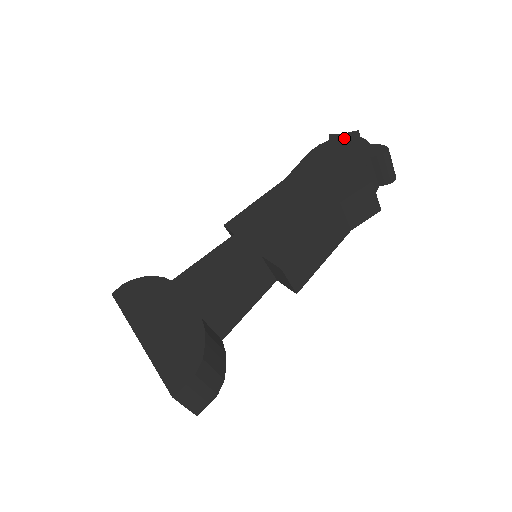
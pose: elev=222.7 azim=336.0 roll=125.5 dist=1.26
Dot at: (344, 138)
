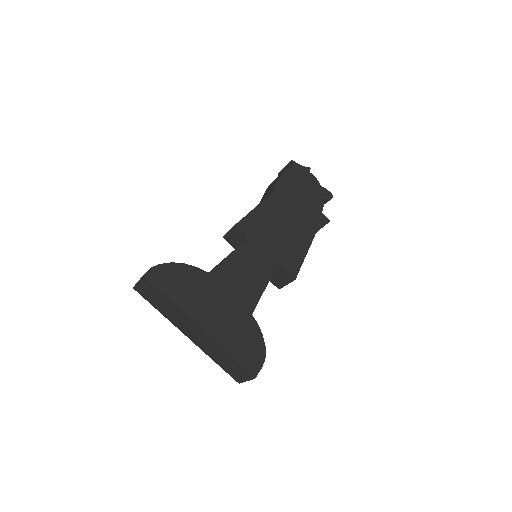
Dot at: (304, 171)
